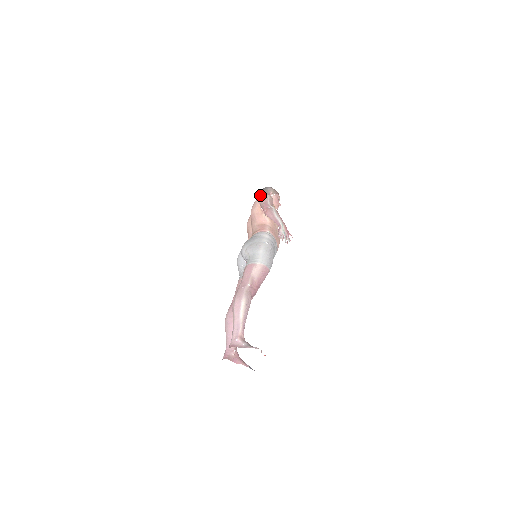
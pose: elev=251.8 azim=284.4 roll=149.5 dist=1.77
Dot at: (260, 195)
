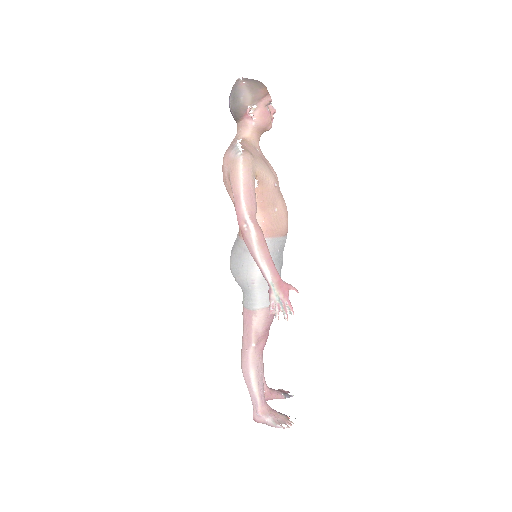
Dot at: occluded
